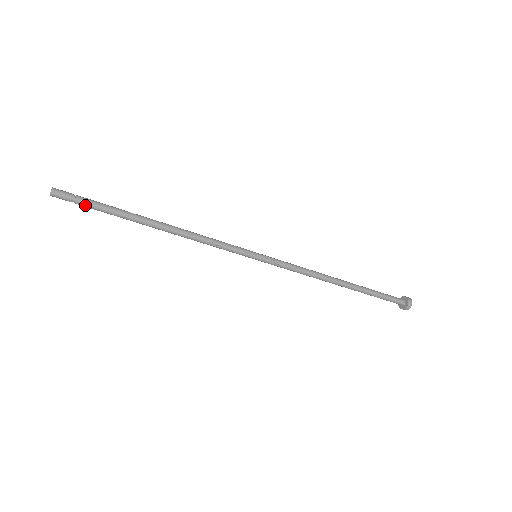
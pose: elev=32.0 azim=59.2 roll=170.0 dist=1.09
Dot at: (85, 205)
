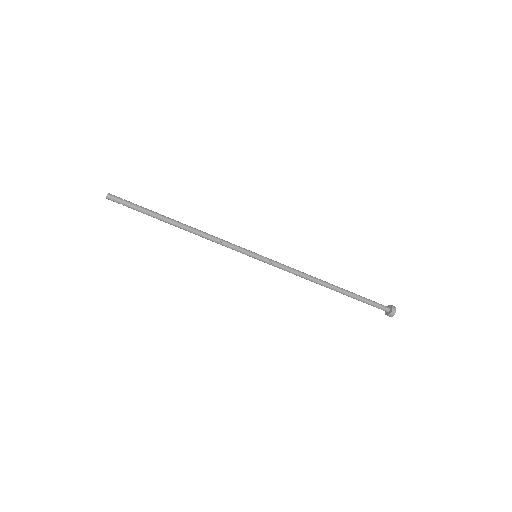
Dot at: (129, 207)
